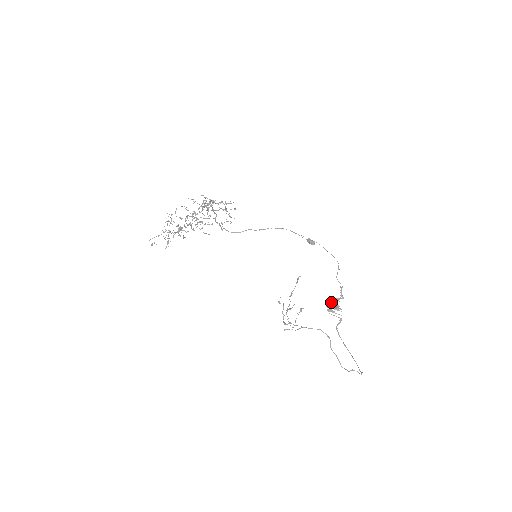
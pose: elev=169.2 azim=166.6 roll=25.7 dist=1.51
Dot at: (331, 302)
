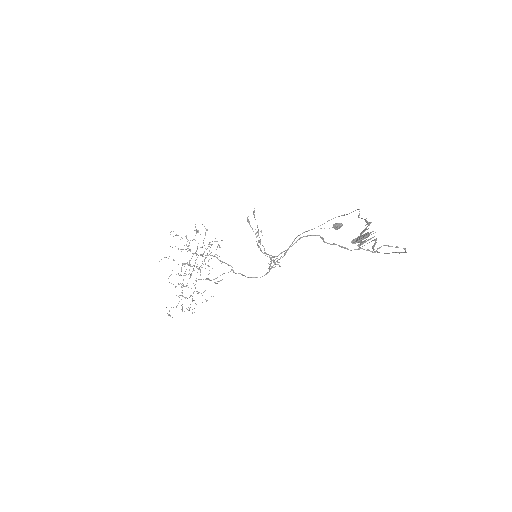
Dot at: (359, 237)
